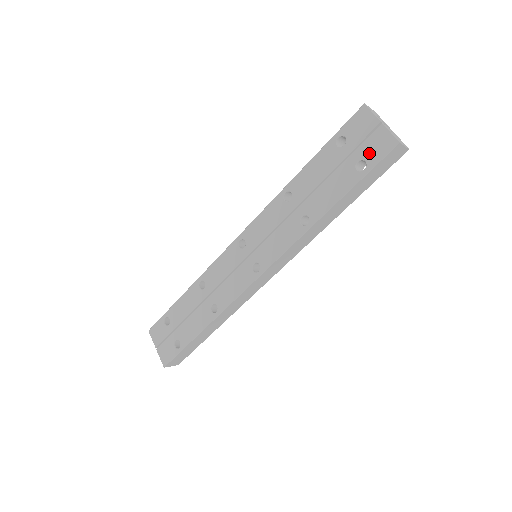
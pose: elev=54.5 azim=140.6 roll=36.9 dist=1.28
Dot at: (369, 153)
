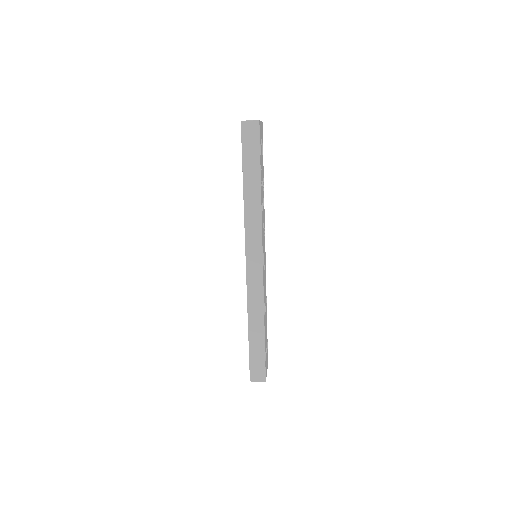
Dot at: occluded
